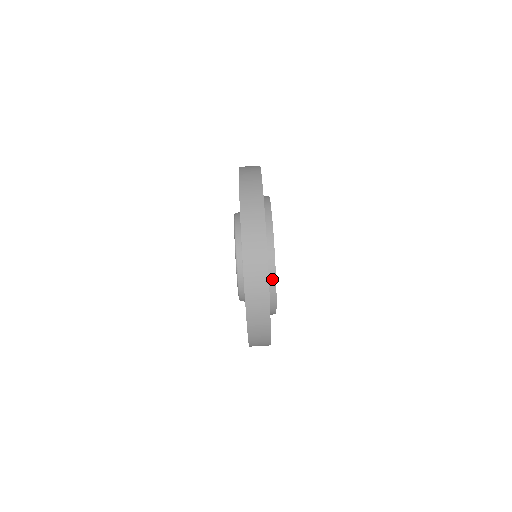
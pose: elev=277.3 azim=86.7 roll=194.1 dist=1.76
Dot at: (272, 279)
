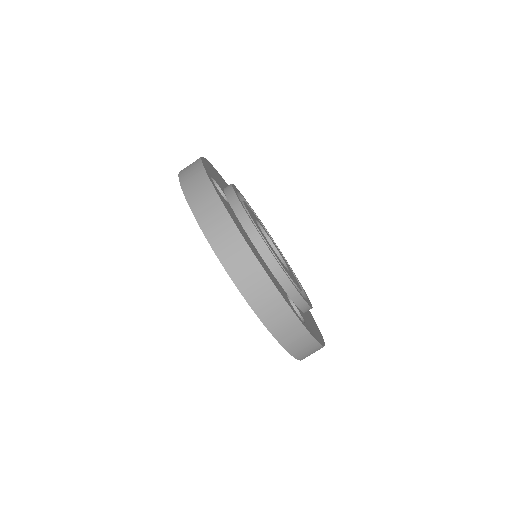
Dot at: (302, 304)
